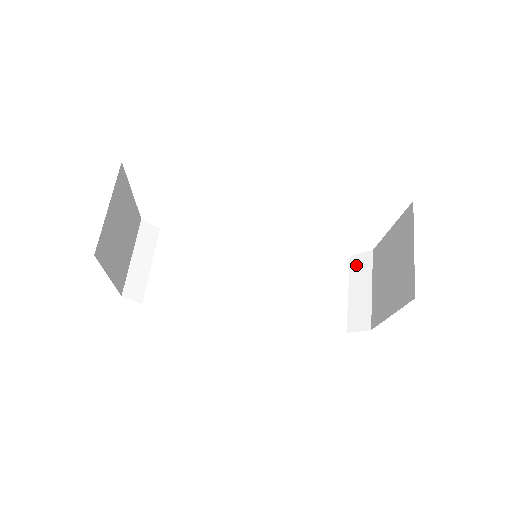
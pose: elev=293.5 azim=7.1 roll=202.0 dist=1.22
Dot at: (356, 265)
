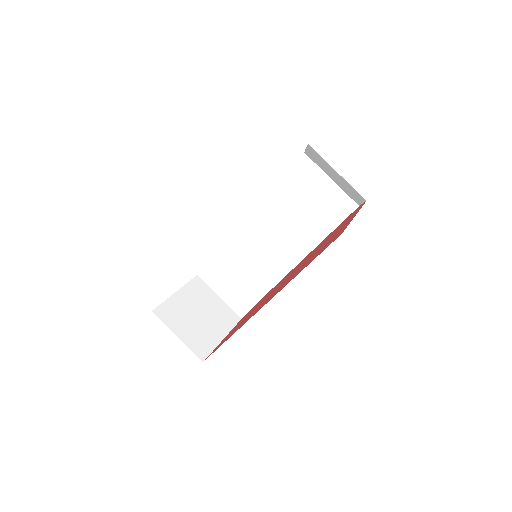
Dot at: (313, 158)
